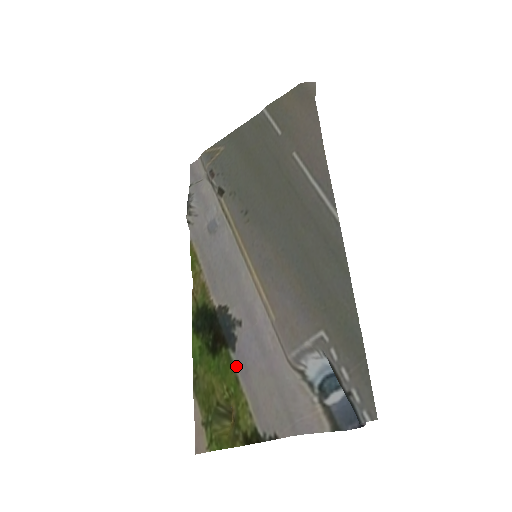
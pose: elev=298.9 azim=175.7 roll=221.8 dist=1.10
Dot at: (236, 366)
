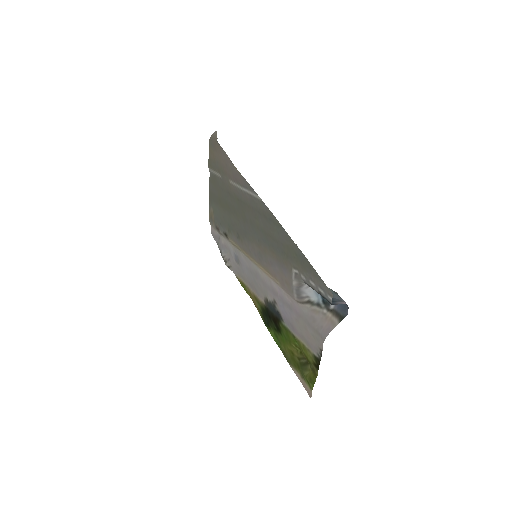
Dot at: (288, 328)
